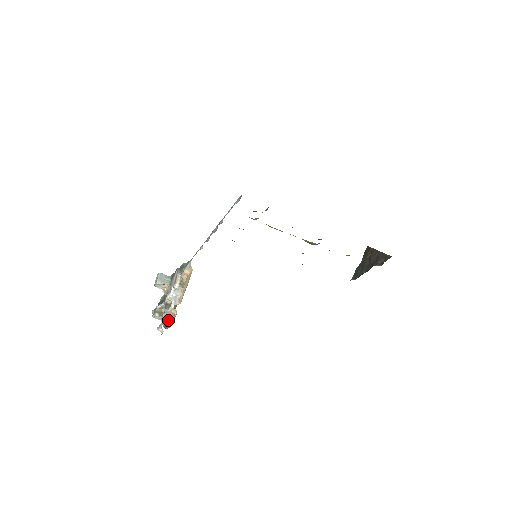
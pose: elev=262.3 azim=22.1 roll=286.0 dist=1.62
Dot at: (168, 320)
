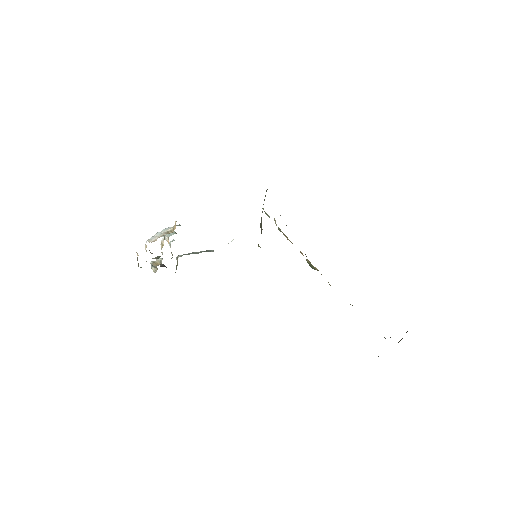
Dot at: occluded
